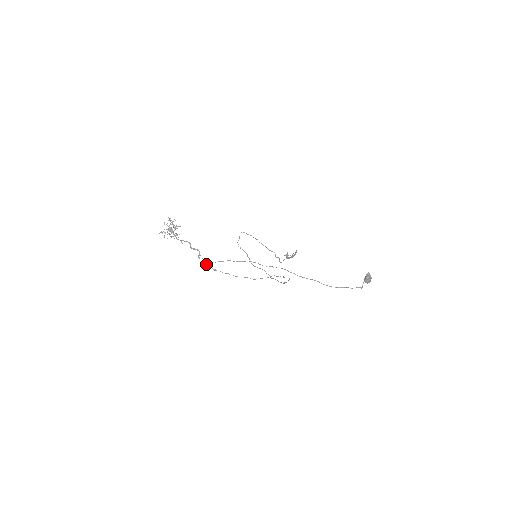
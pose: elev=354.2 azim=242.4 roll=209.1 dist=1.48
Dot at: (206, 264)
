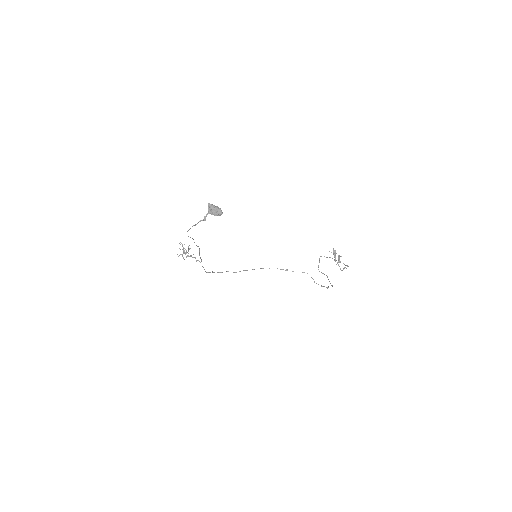
Dot at: occluded
